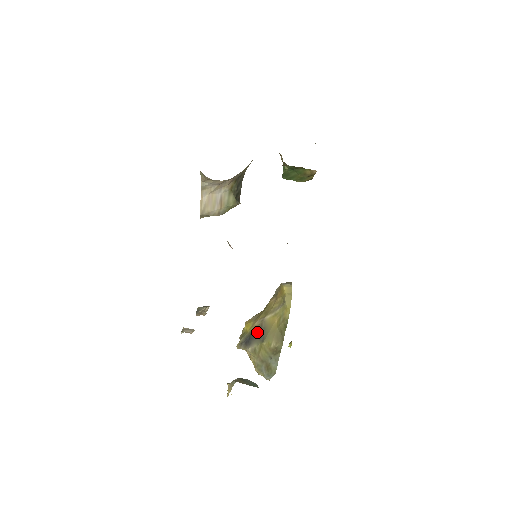
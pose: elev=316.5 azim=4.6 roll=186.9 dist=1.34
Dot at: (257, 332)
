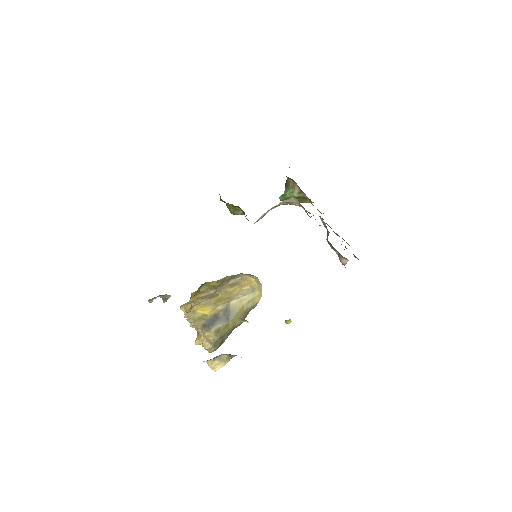
Dot at: (223, 315)
